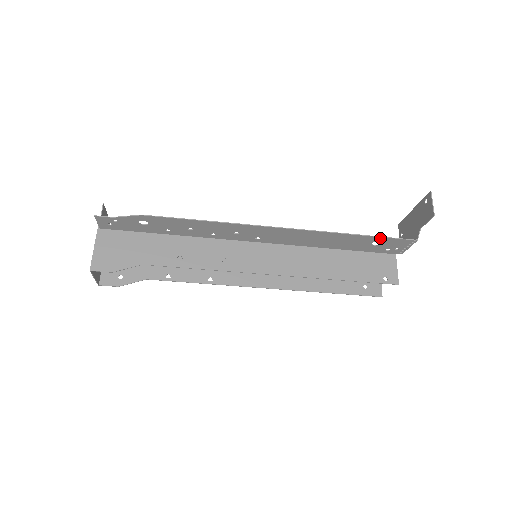
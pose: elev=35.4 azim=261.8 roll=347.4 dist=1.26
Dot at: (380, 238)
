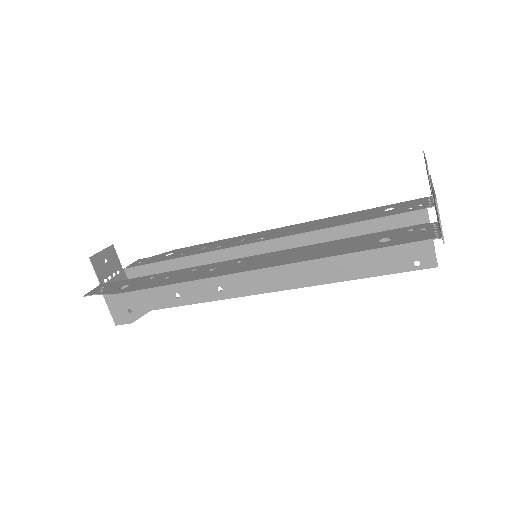
Dot at: (383, 247)
